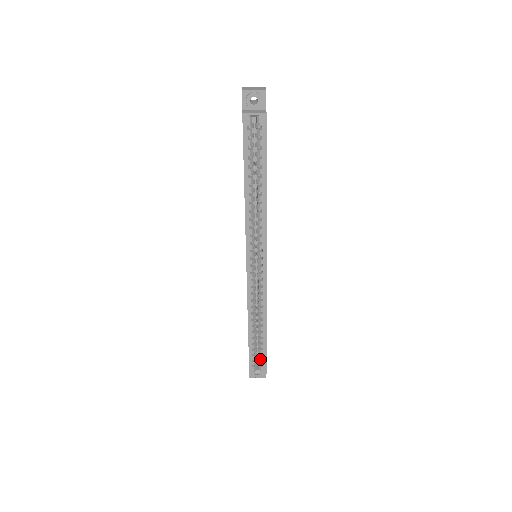
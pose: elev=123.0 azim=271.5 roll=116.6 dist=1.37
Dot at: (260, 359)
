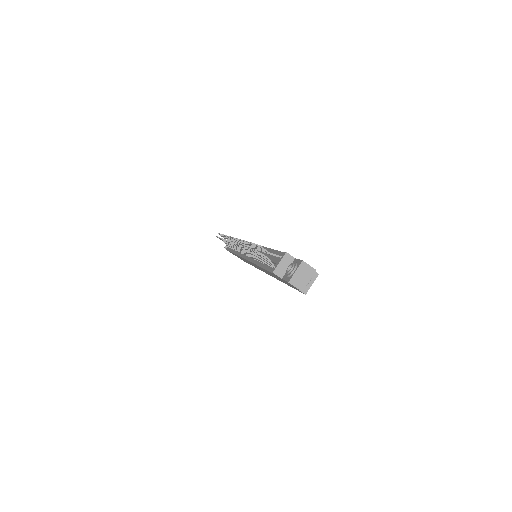
Dot at: occluded
